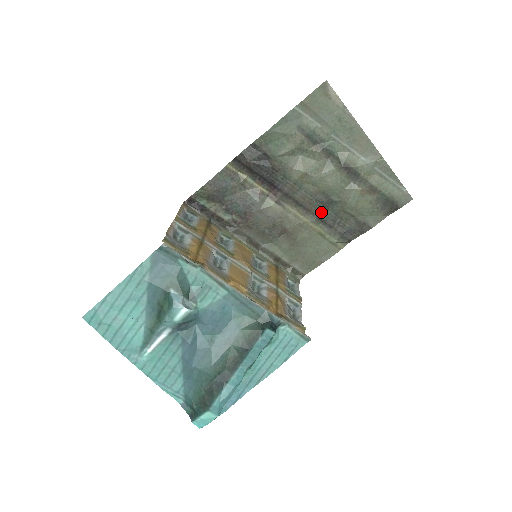
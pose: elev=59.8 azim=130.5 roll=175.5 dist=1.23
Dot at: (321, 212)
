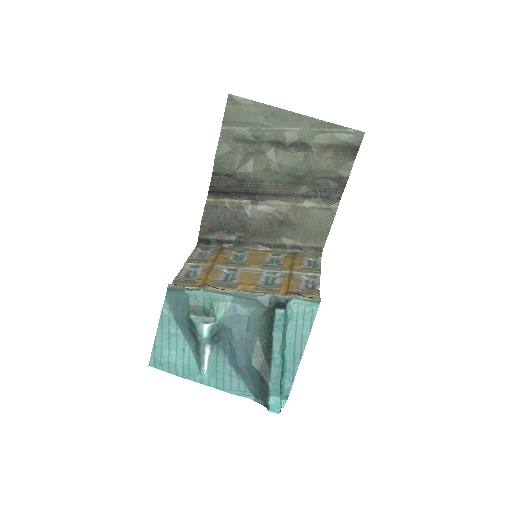
Dot at: (299, 190)
